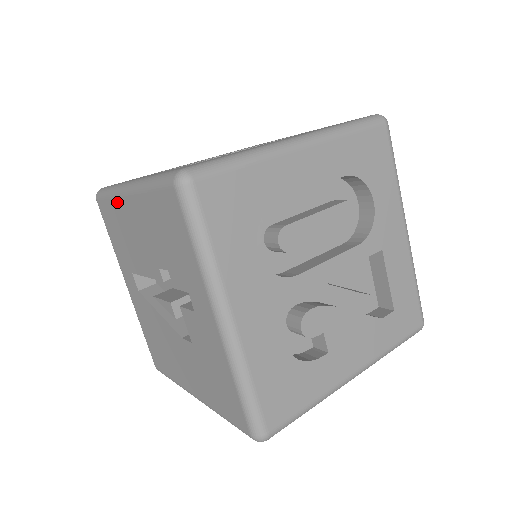
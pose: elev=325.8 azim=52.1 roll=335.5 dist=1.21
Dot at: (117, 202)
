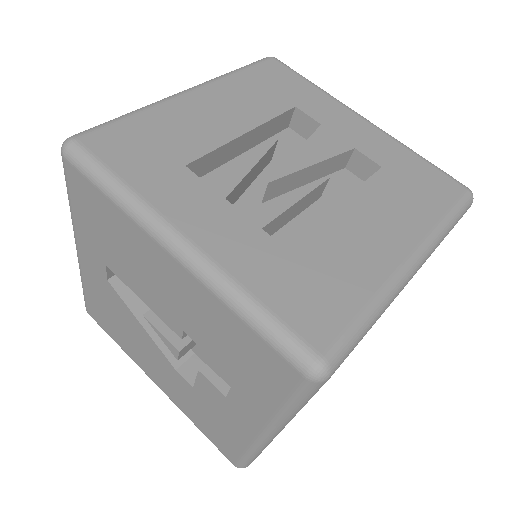
Dot at: (133, 227)
